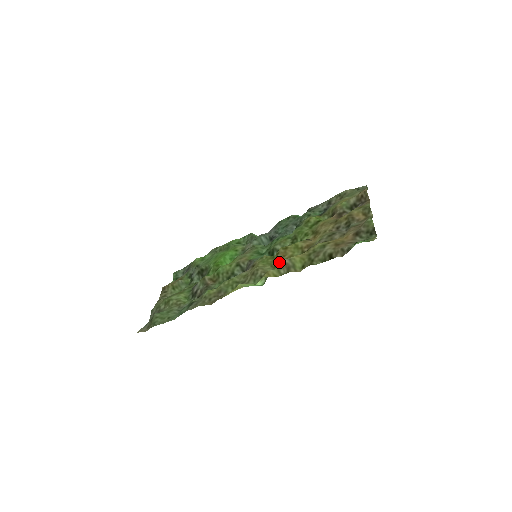
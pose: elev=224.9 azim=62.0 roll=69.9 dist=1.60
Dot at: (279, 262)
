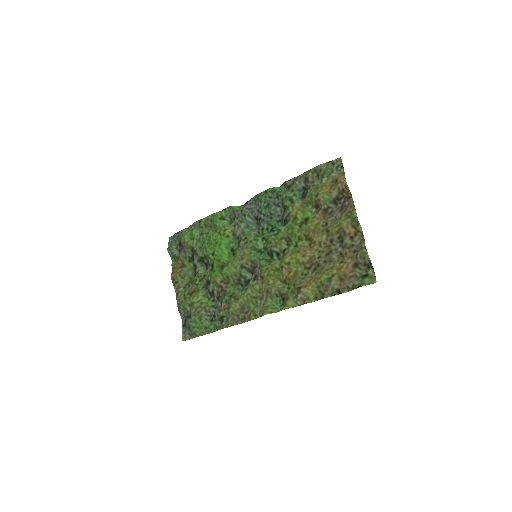
Dot at: (288, 280)
